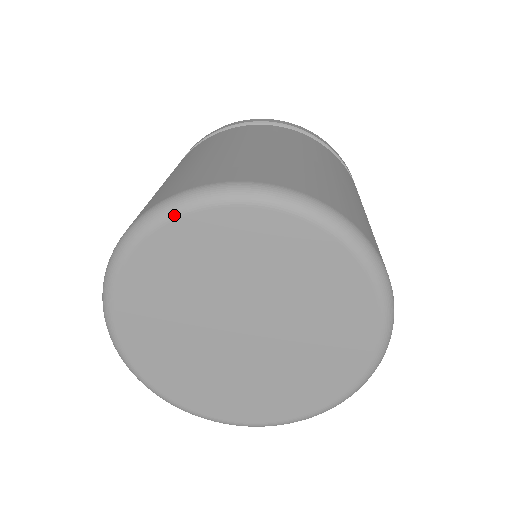
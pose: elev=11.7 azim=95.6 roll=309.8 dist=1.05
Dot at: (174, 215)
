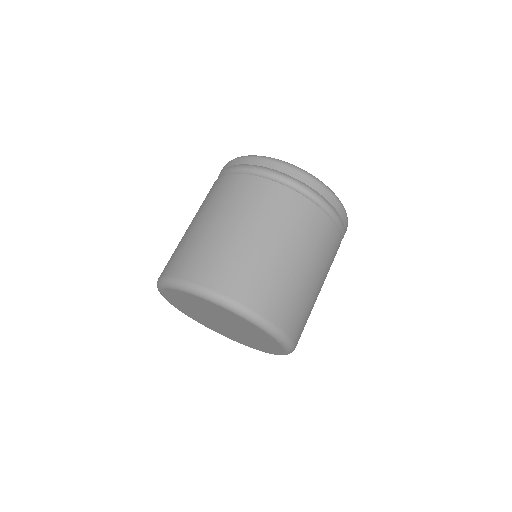
Dot at: (160, 289)
